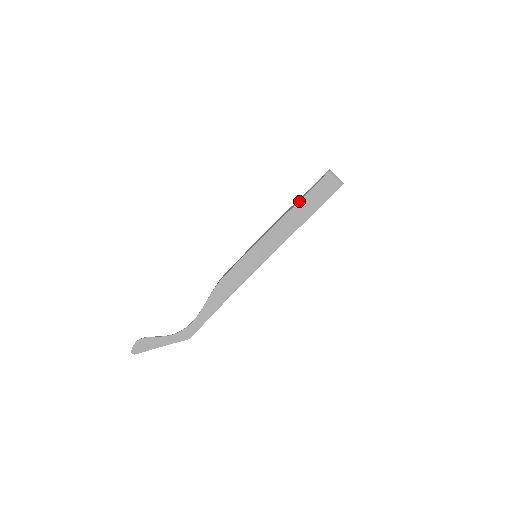
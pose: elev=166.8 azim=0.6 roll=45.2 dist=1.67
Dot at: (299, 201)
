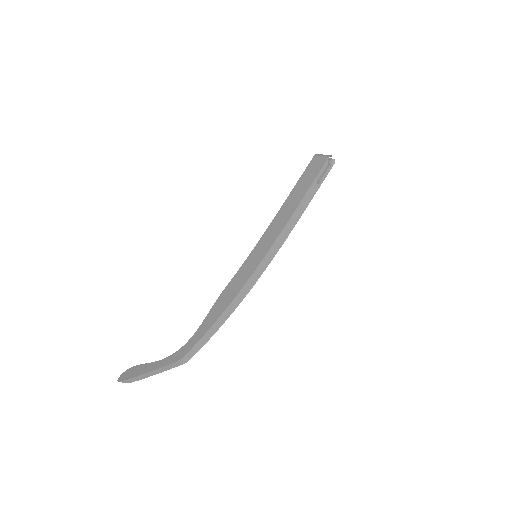
Dot at: (292, 190)
